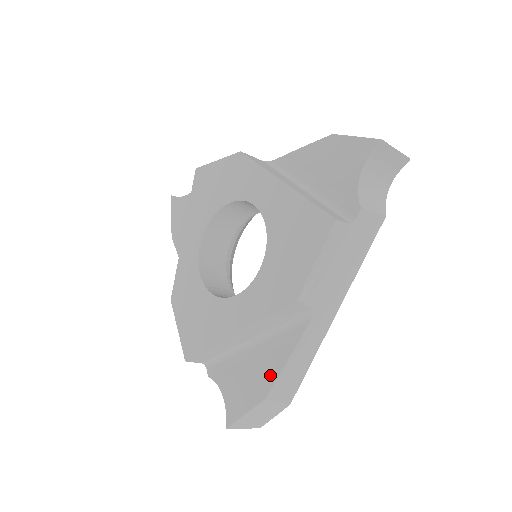
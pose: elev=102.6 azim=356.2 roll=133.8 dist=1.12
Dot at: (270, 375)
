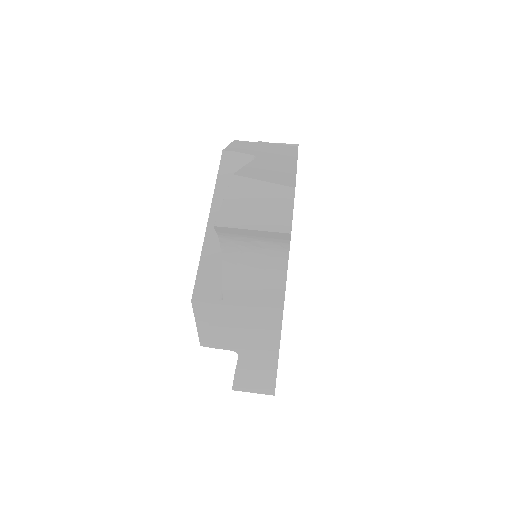
Dot at: occluded
